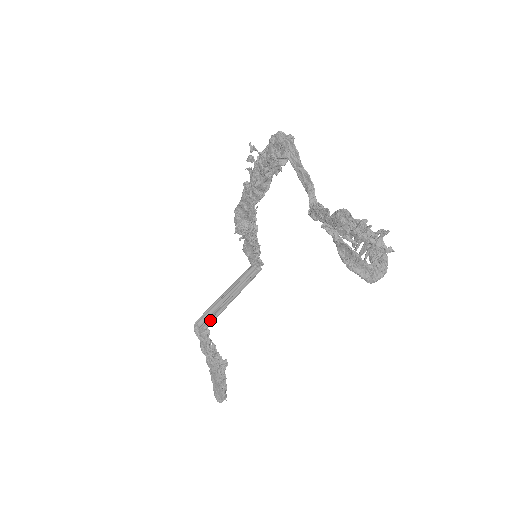
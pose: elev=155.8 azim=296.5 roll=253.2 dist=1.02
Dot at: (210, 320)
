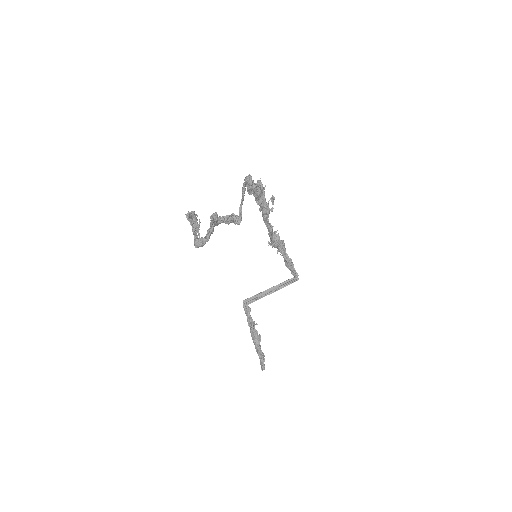
Dot at: (251, 301)
